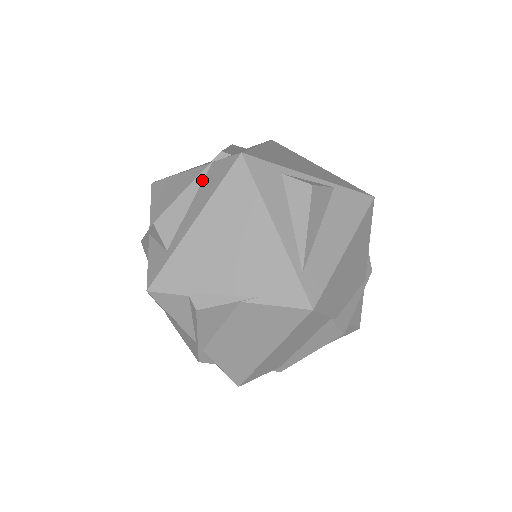
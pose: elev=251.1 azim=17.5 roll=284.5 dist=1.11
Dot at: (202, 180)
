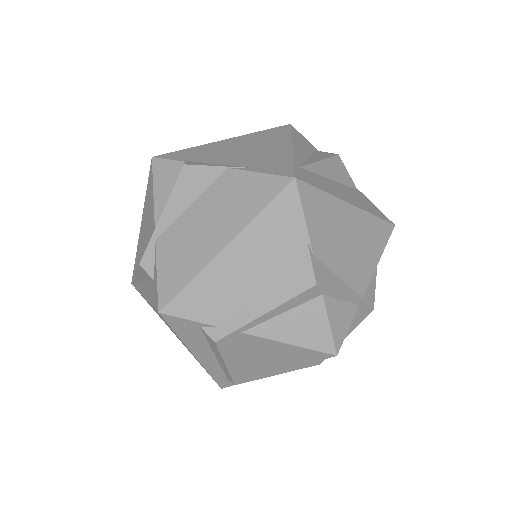
Dot at: occluded
